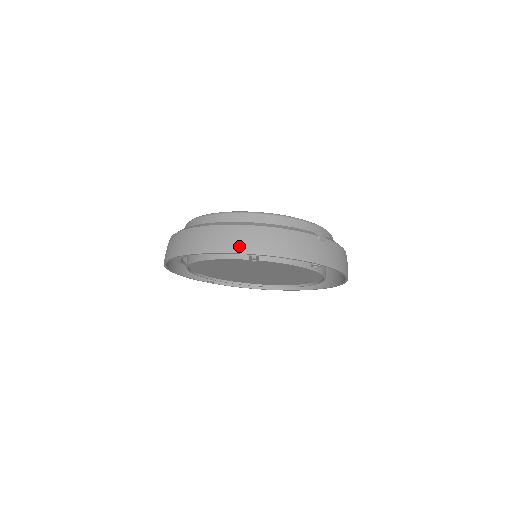
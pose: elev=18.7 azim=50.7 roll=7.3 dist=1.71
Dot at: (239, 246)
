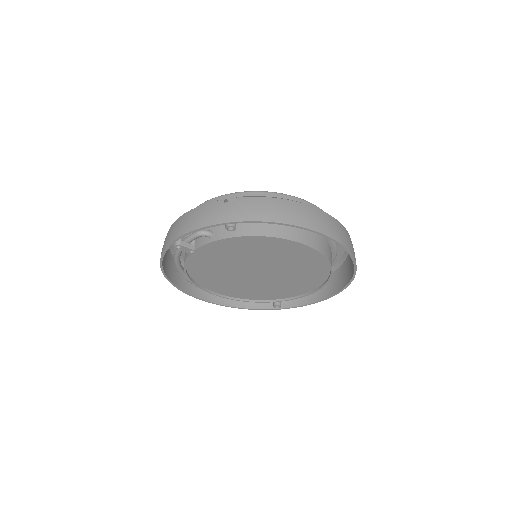
Dot at: (165, 244)
